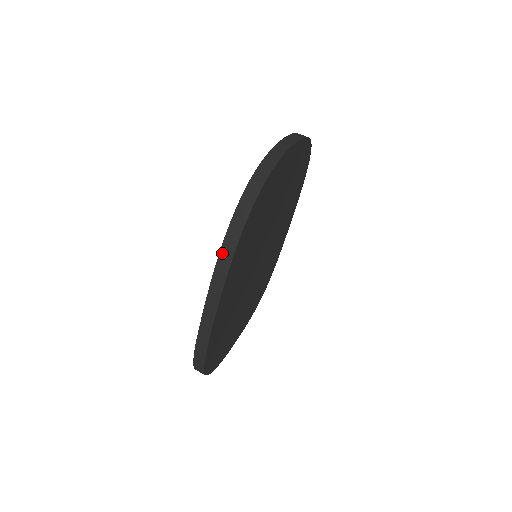
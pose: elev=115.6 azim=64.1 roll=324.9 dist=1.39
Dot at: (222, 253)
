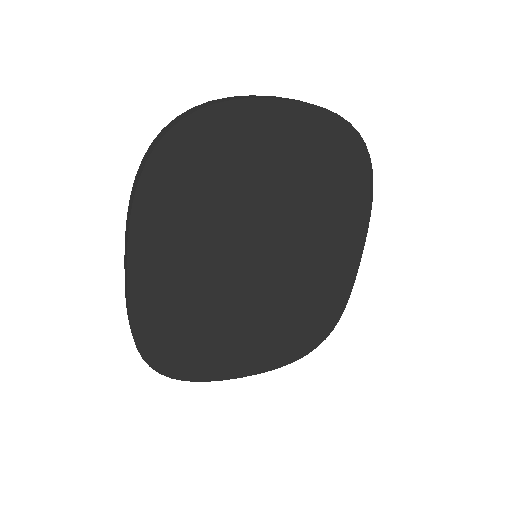
Dot at: (131, 195)
